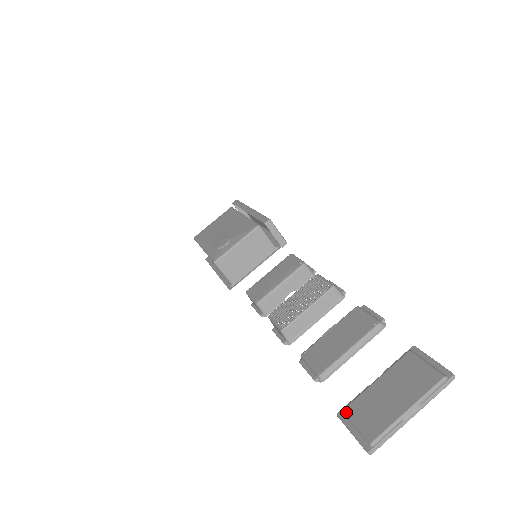
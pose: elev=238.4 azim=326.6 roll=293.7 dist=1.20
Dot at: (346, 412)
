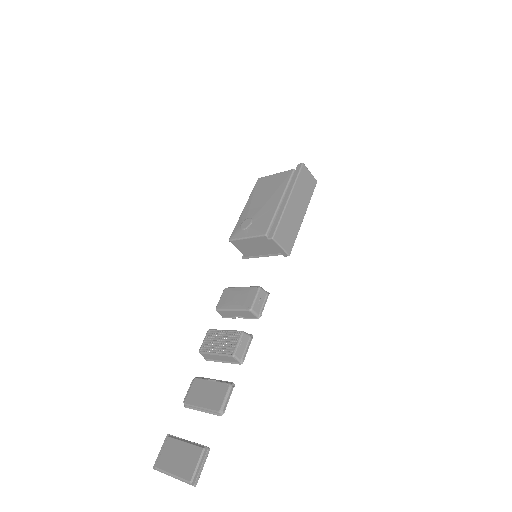
Dot at: (167, 440)
